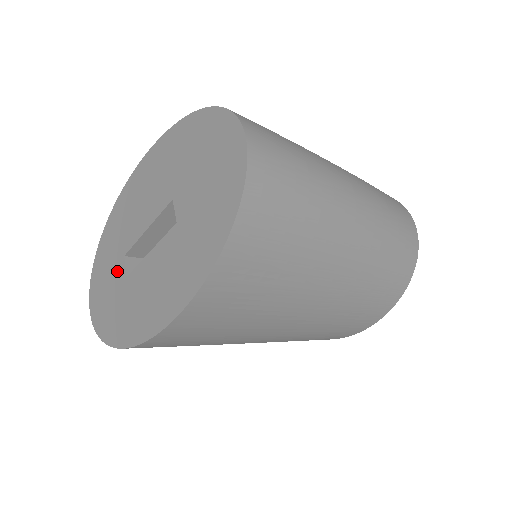
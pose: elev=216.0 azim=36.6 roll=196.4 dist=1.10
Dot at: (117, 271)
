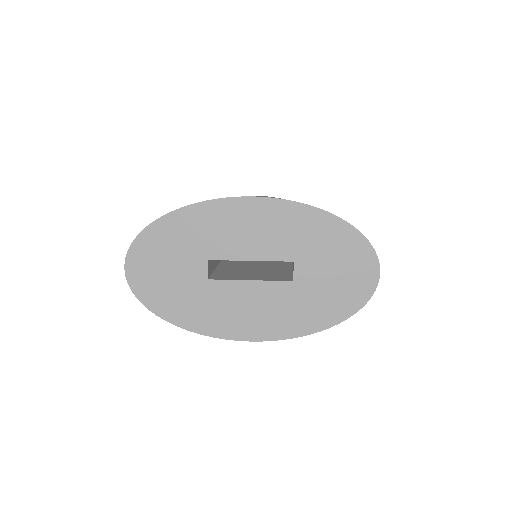
Dot at: (192, 266)
